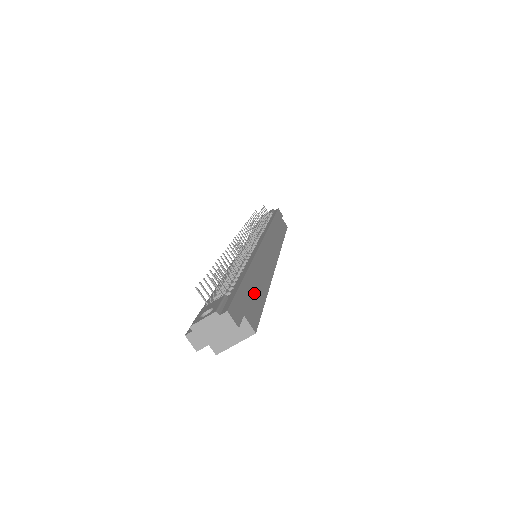
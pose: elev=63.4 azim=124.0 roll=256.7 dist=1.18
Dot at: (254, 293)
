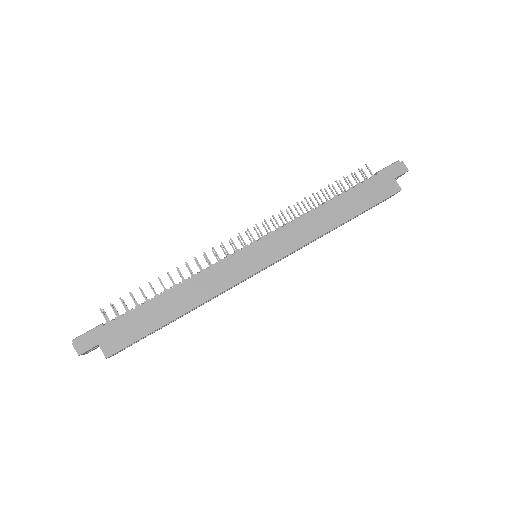
Dot at: (144, 320)
